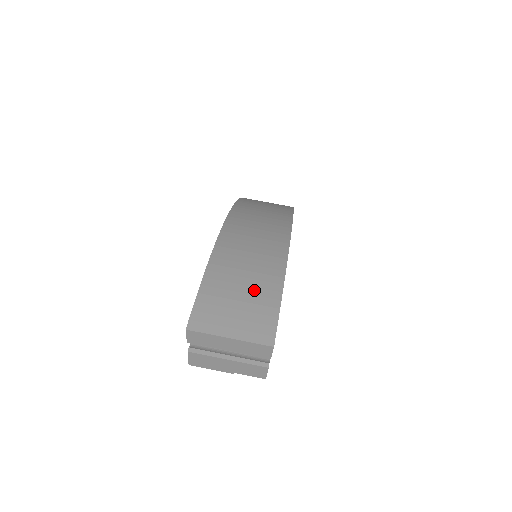
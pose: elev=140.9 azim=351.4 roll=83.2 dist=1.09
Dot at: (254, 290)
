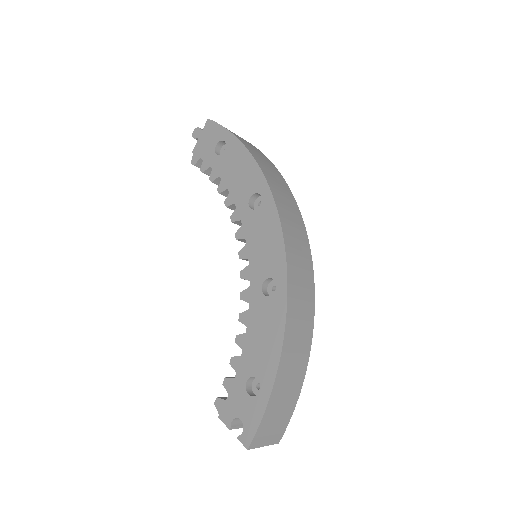
Dot at: (284, 413)
